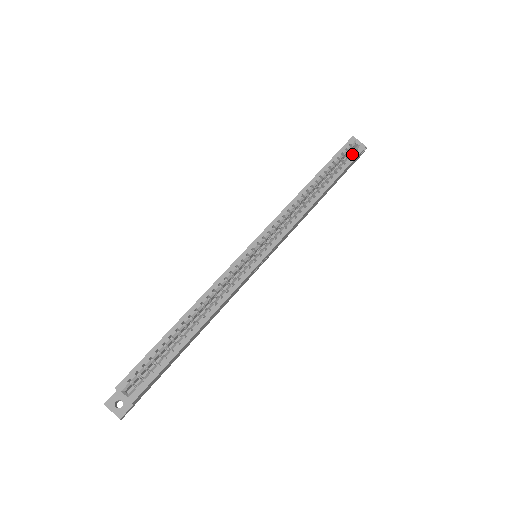
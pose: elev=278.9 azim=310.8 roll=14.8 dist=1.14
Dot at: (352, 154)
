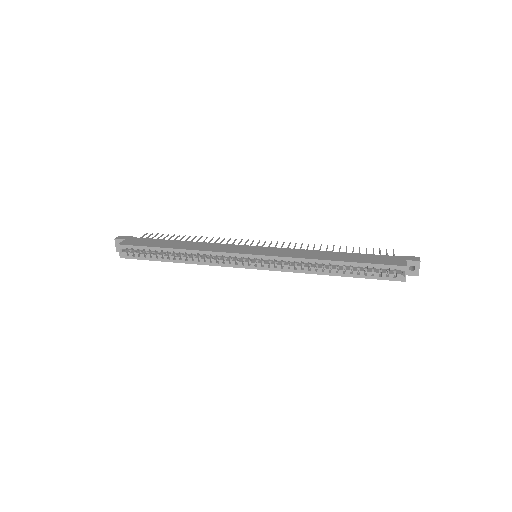
Dot at: (389, 275)
